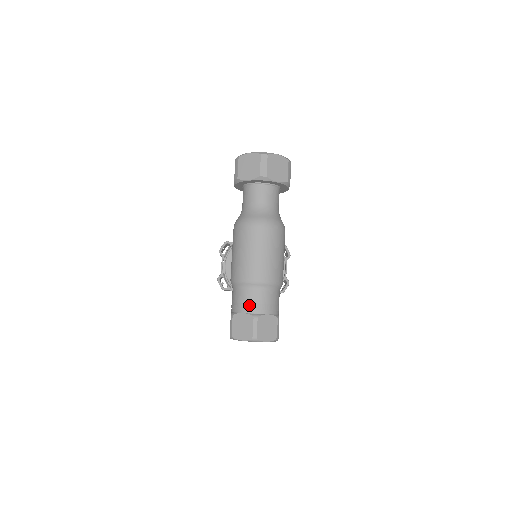
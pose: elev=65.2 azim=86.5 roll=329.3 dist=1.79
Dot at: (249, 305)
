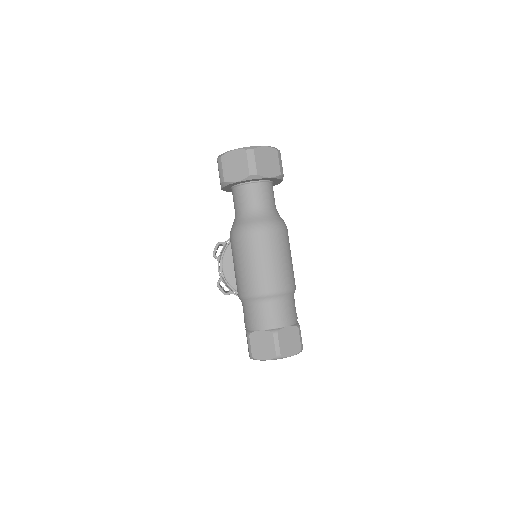
Dot at: (265, 321)
